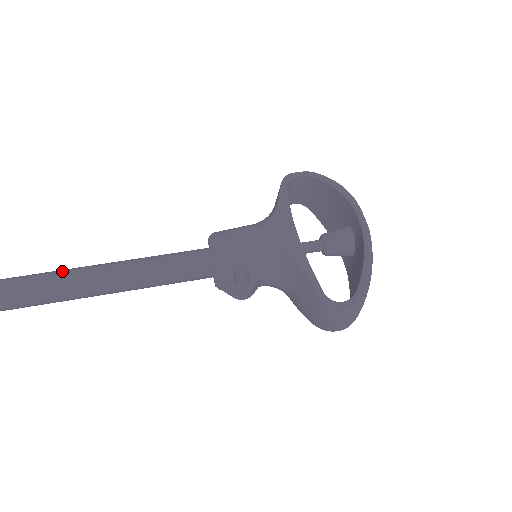
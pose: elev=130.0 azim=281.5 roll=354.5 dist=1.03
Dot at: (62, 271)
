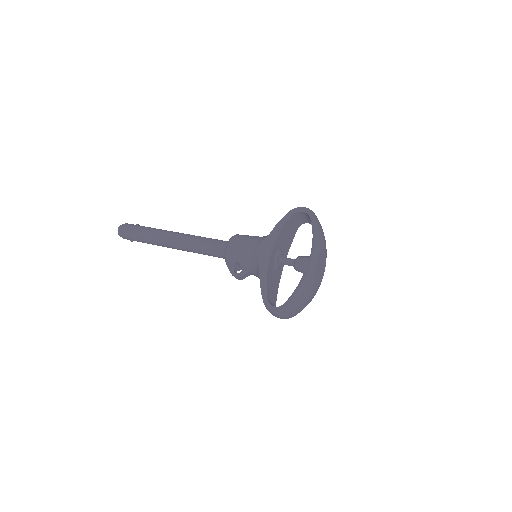
Dot at: (160, 231)
